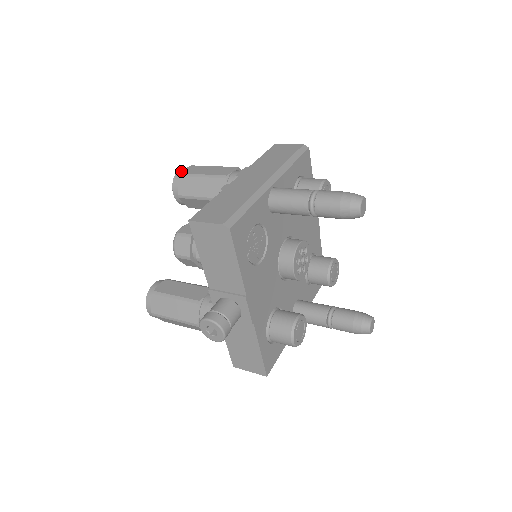
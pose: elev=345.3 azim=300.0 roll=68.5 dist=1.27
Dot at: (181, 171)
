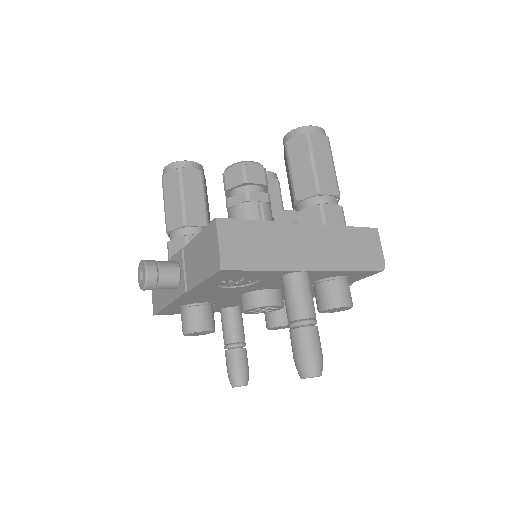
Dot at: (314, 130)
